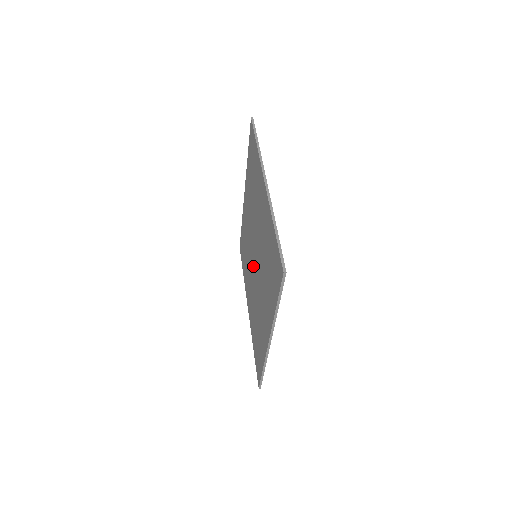
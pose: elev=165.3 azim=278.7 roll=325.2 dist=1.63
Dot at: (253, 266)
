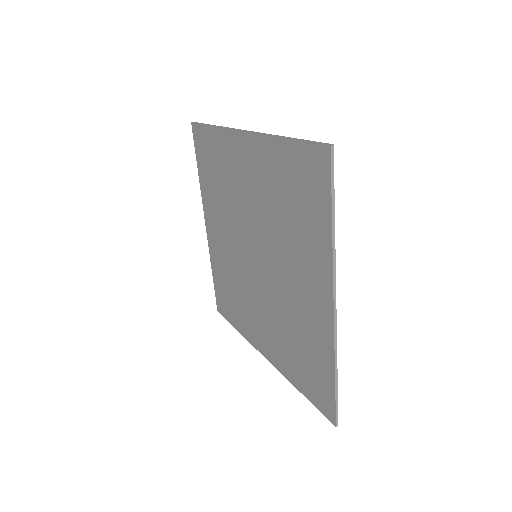
Dot at: (256, 275)
